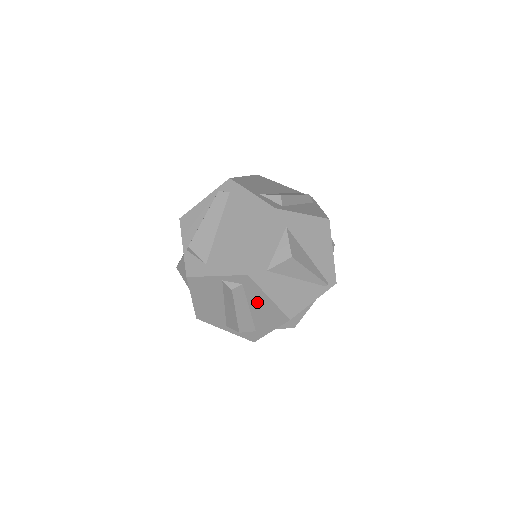
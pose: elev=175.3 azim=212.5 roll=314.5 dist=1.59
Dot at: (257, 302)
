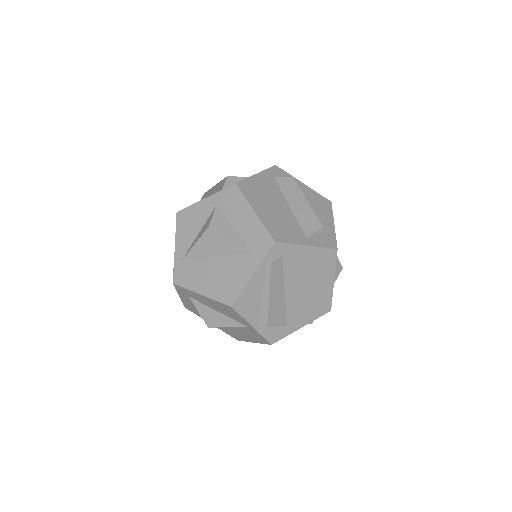
Dot at: occluded
